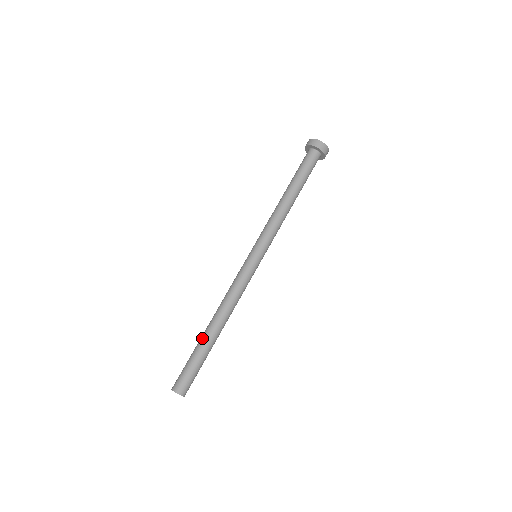
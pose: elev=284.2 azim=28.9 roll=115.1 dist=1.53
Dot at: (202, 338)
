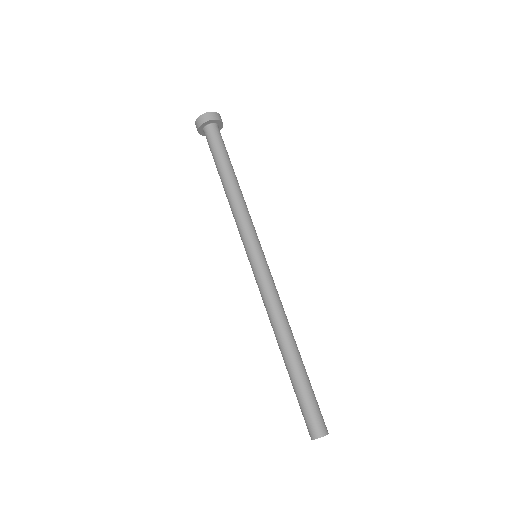
Dot at: (291, 368)
